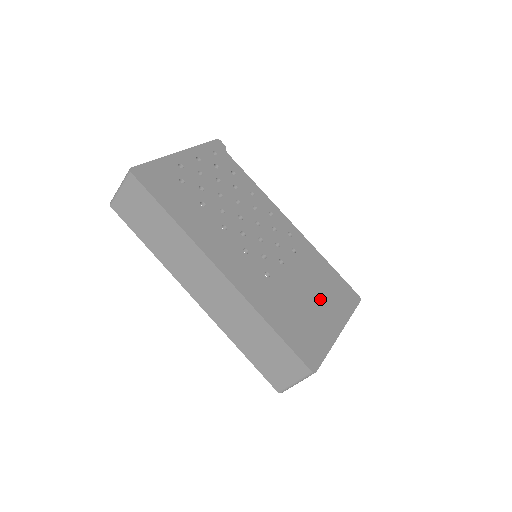
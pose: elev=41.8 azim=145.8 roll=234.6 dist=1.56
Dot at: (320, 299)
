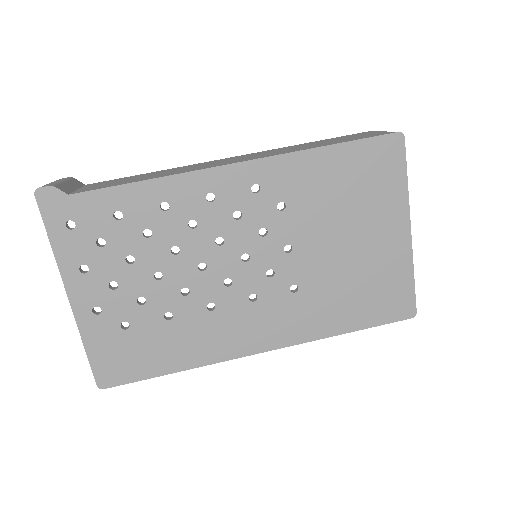
Dot at: (361, 225)
